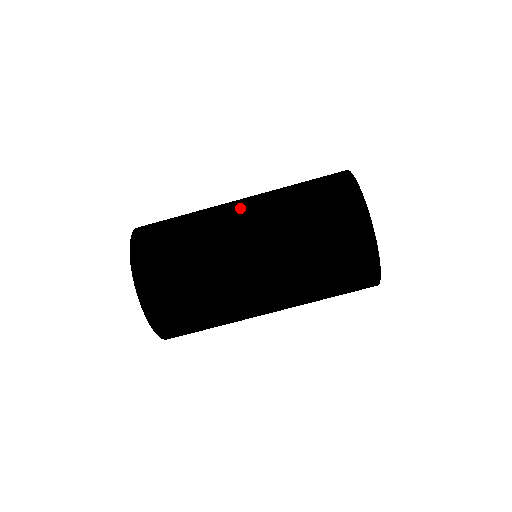
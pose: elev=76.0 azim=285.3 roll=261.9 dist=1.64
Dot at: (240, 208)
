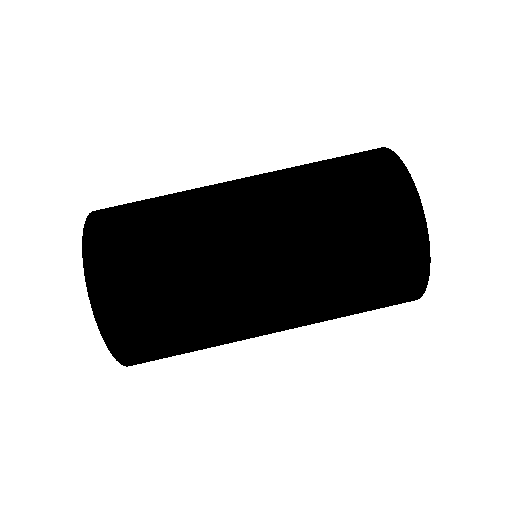
Dot at: (244, 196)
